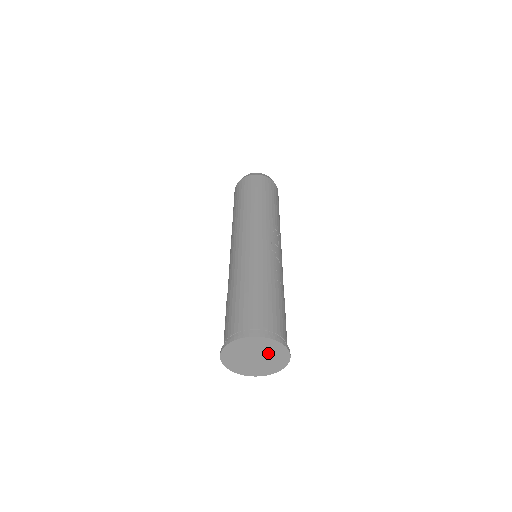
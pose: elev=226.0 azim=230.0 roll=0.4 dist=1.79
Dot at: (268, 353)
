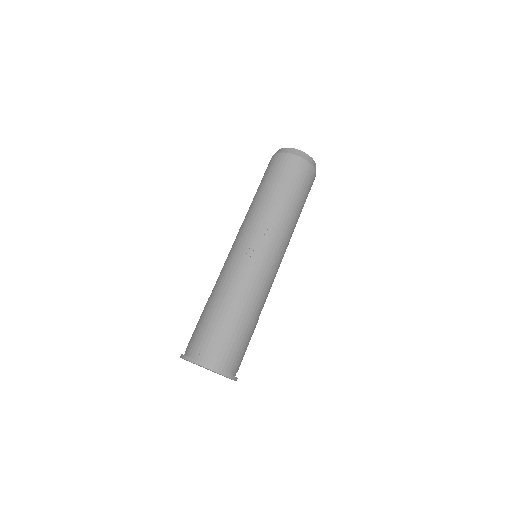
Dot at: occluded
